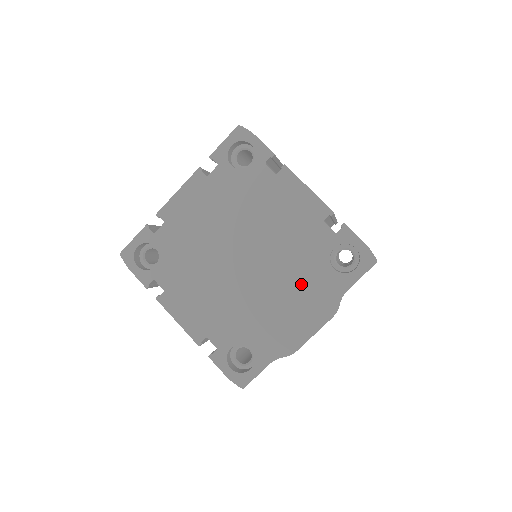
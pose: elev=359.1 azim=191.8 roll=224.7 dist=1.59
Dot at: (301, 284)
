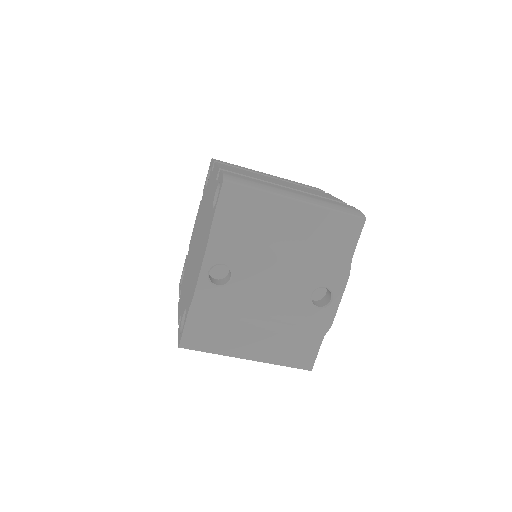
Dot at: (204, 236)
